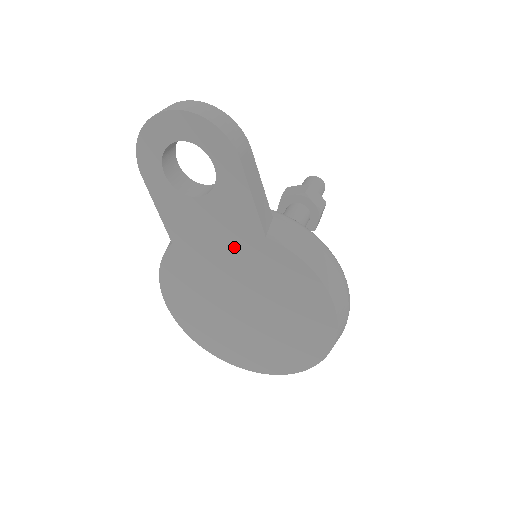
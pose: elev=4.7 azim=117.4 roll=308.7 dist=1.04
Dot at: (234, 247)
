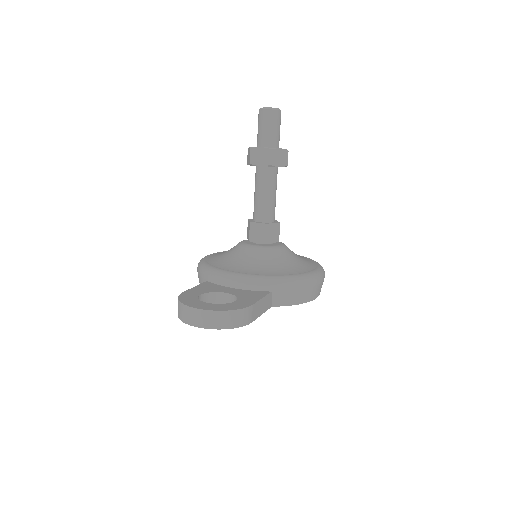
Dot at: occluded
